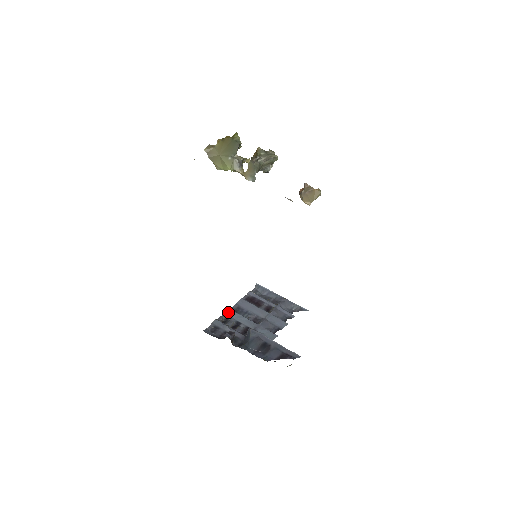
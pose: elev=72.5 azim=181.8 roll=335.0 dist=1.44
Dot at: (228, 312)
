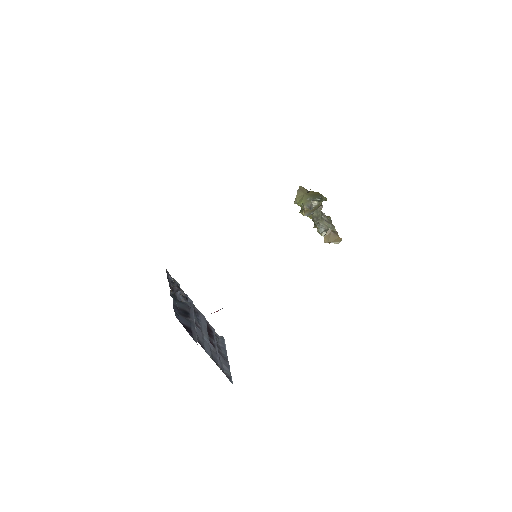
Dot at: (190, 299)
